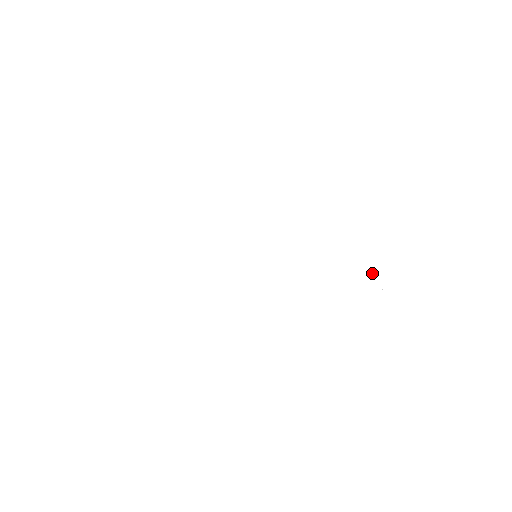
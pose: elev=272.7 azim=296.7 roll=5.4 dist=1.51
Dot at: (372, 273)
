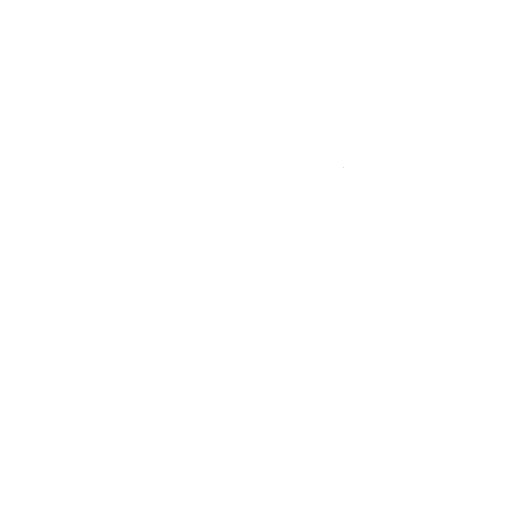
Dot at: occluded
